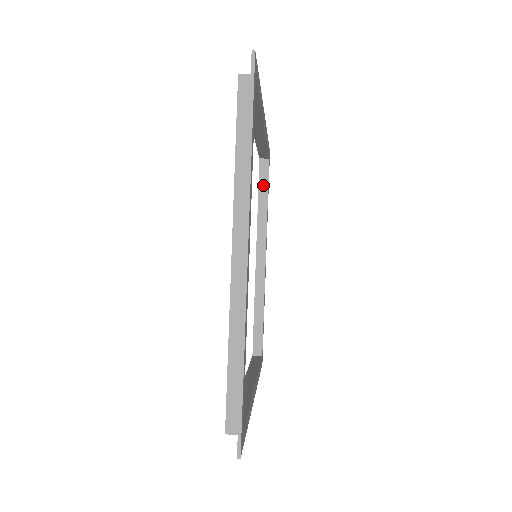
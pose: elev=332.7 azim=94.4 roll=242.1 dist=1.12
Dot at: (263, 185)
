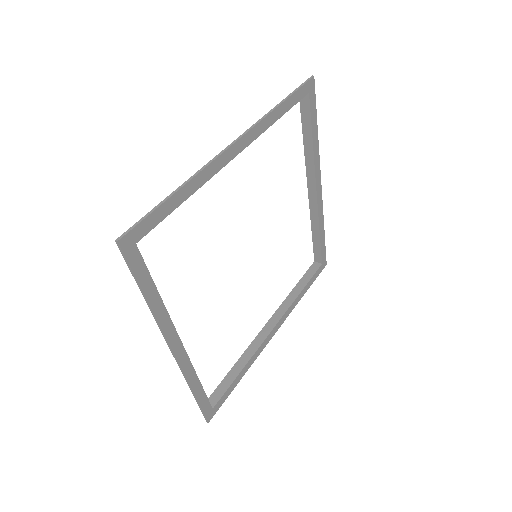
Dot at: (306, 278)
